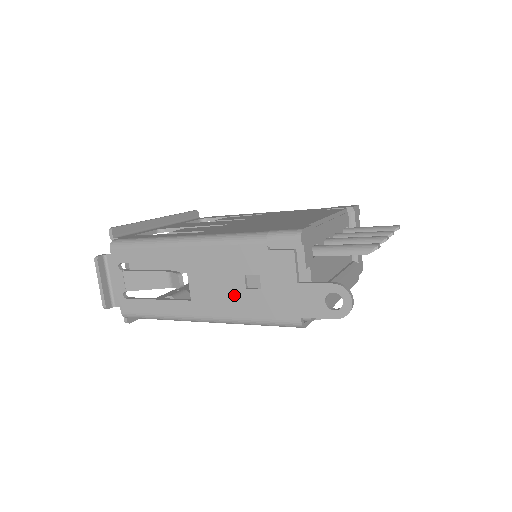
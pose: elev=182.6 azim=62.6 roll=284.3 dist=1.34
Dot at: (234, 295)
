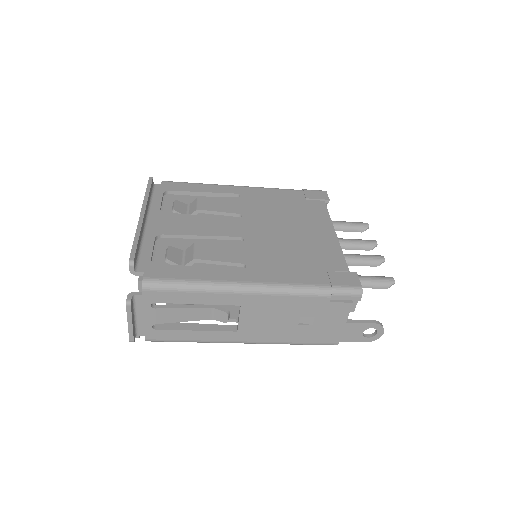
Dot at: (285, 329)
